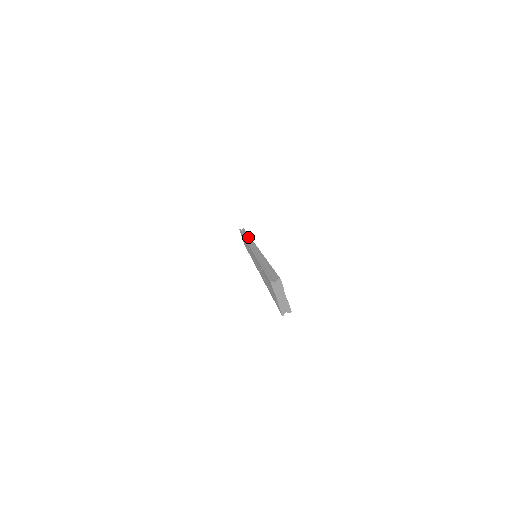
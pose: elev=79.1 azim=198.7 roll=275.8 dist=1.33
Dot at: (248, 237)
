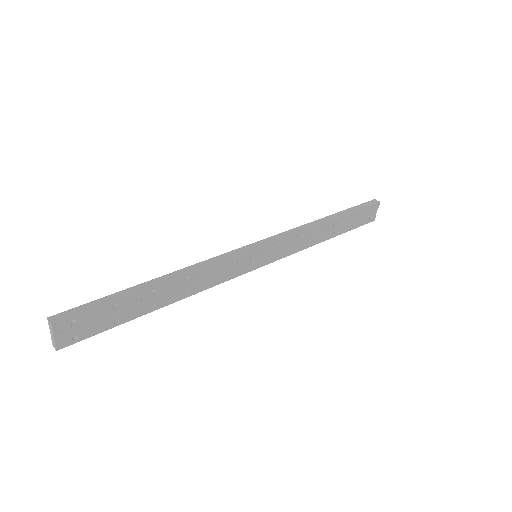
Dot at: (312, 225)
